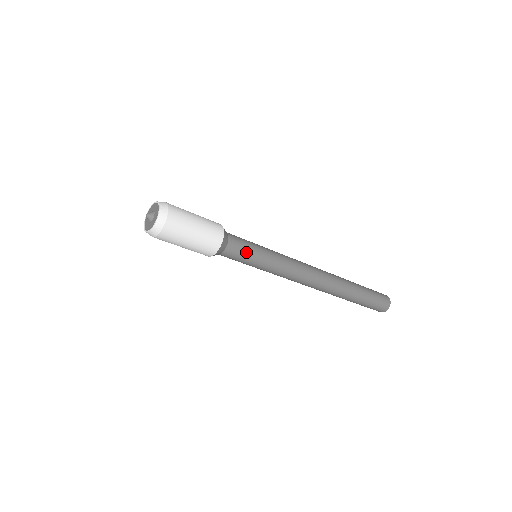
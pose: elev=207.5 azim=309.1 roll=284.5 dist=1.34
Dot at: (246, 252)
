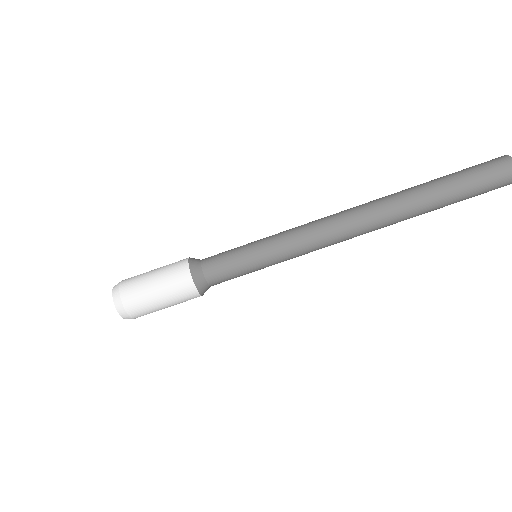
Dot at: (228, 251)
